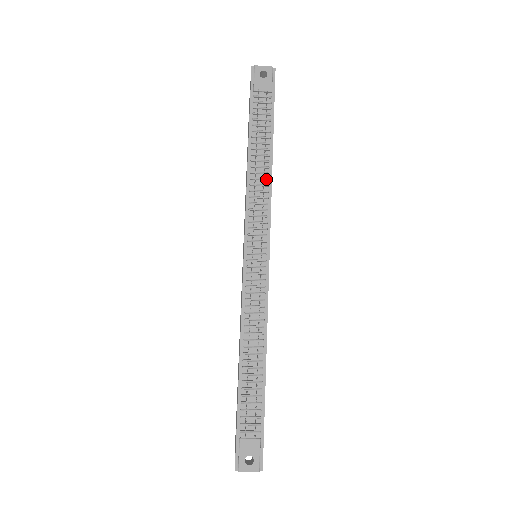
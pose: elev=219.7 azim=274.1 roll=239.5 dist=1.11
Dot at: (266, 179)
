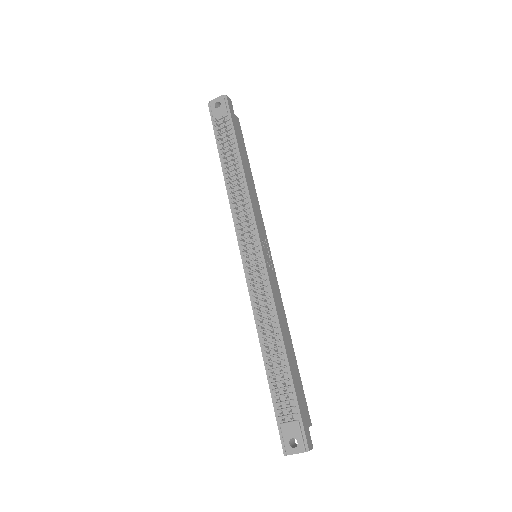
Dot at: (242, 187)
